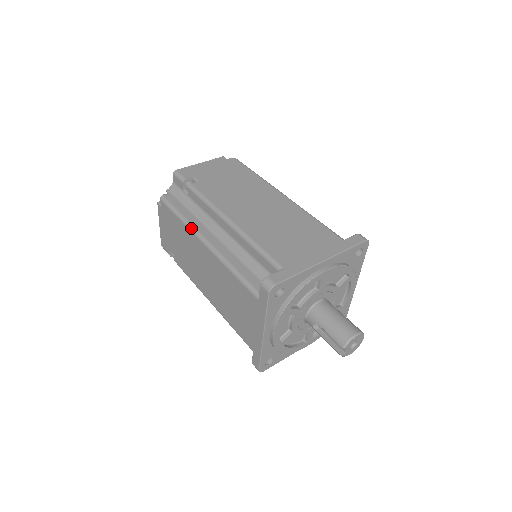
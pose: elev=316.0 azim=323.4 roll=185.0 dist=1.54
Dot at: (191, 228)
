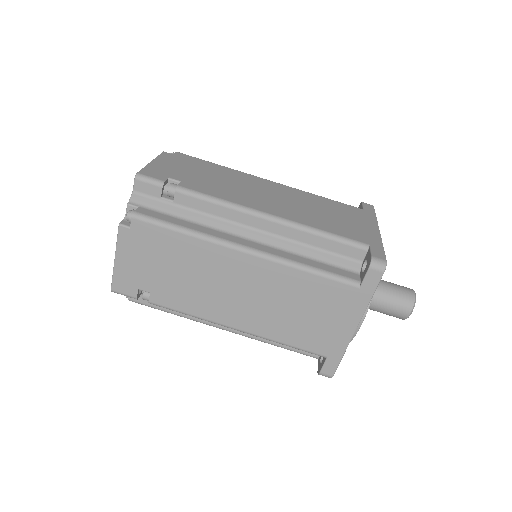
Dot at: occluded
